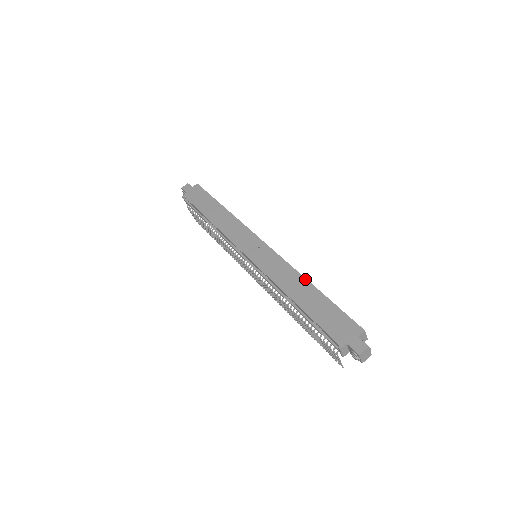
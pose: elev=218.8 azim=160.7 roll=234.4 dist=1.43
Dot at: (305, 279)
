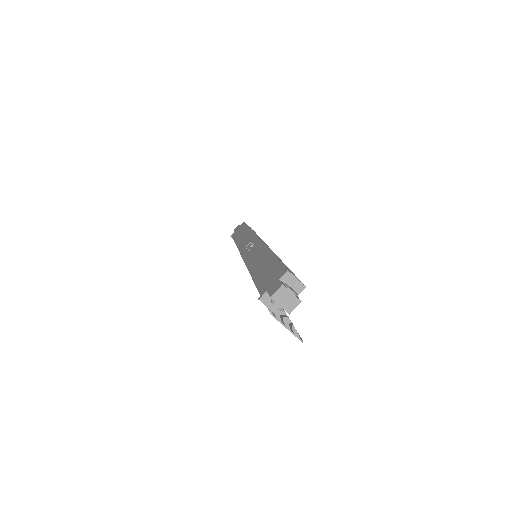
Dot at: (268, 250)
